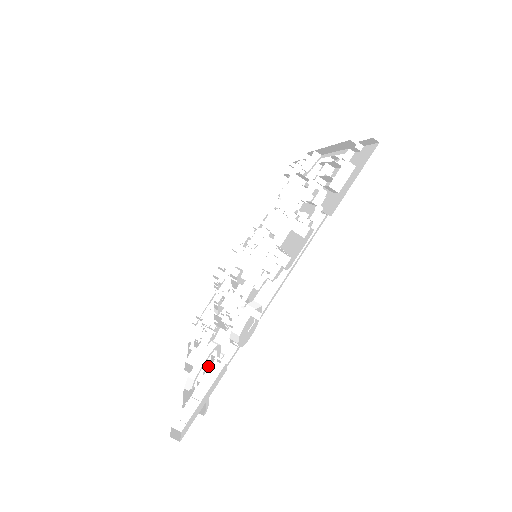
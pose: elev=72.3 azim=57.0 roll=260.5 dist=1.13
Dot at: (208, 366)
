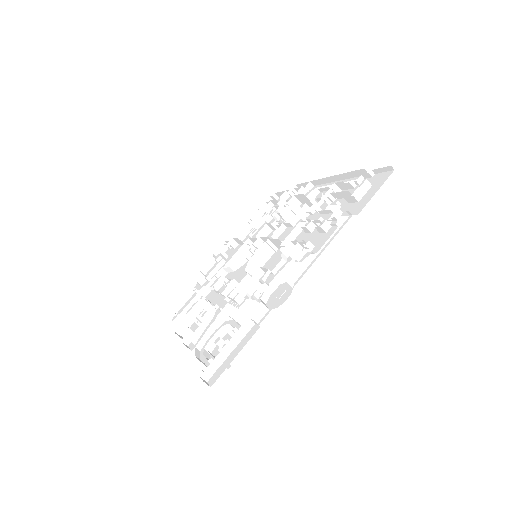
Dot at: (229, 331)
